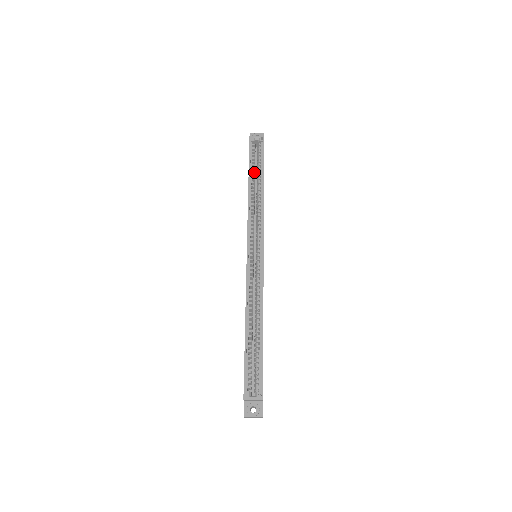
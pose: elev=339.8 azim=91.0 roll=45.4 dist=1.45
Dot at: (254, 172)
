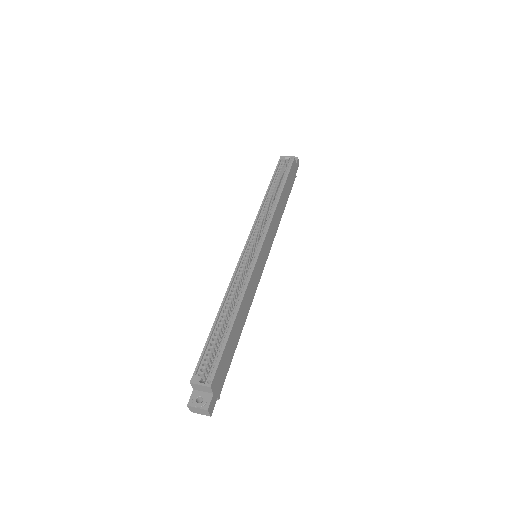
Dot at: (276, 184)
